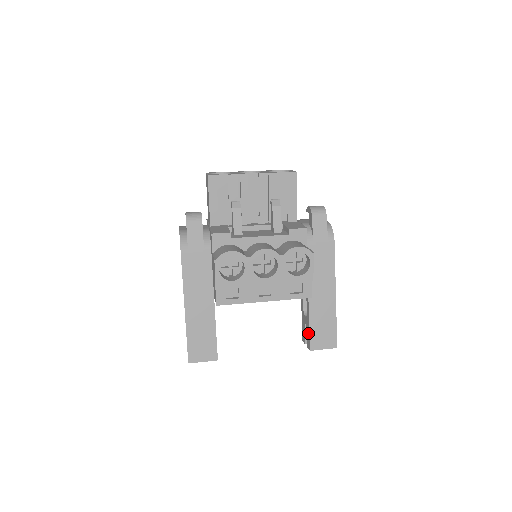
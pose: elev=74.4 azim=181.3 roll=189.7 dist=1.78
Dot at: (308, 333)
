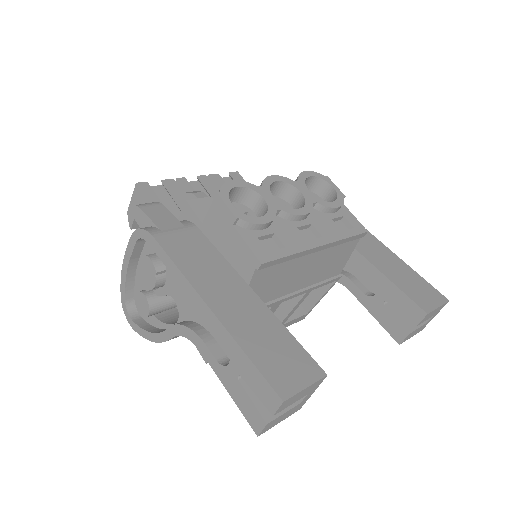
Dot at: (401, 298)
